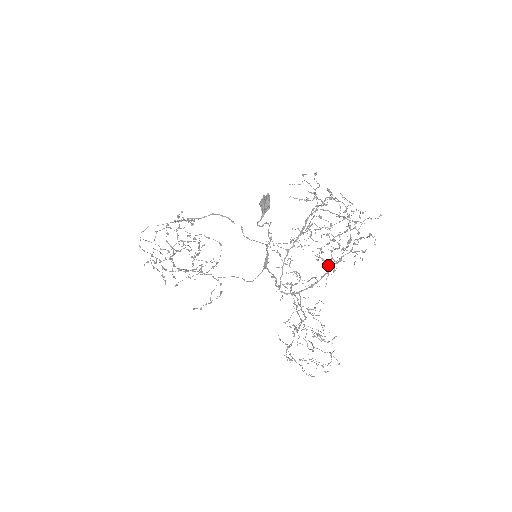
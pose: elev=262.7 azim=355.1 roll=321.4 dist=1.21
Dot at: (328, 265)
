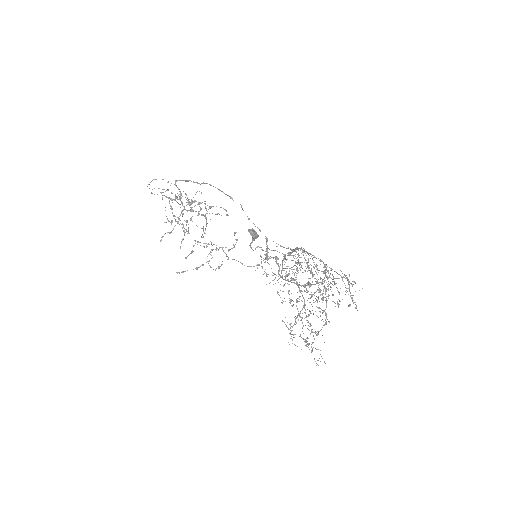
Dot at: (319, 291)
